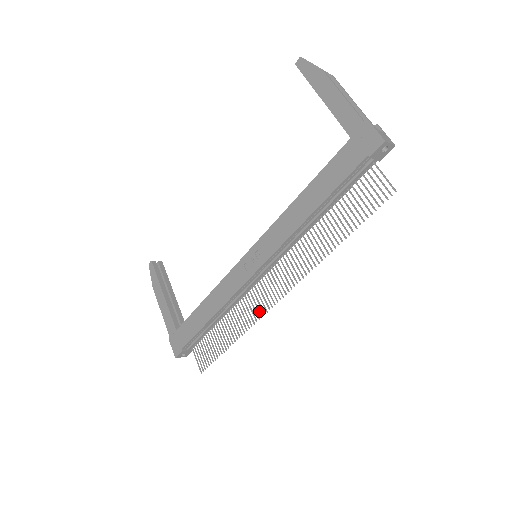
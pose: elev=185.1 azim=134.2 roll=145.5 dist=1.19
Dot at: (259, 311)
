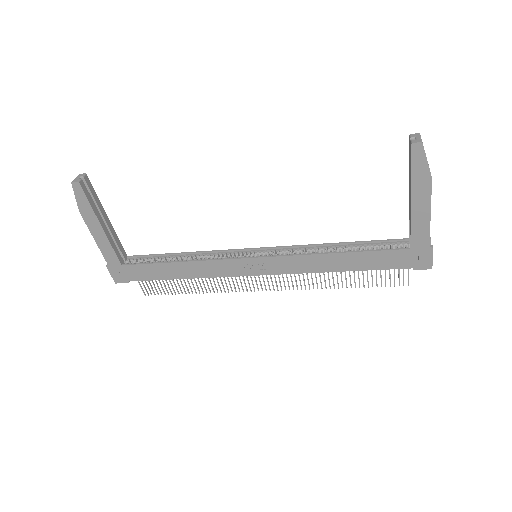
Dot at: (239, 288)
